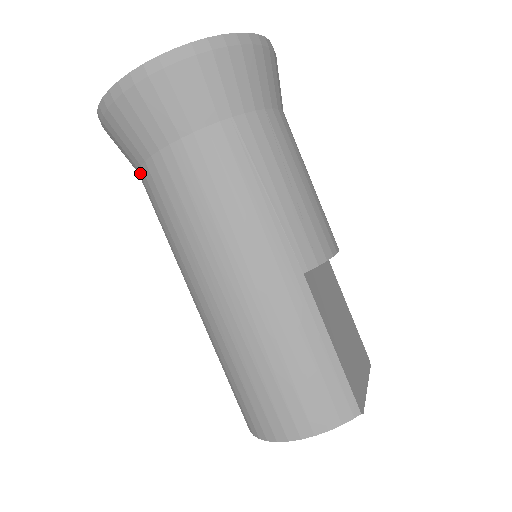
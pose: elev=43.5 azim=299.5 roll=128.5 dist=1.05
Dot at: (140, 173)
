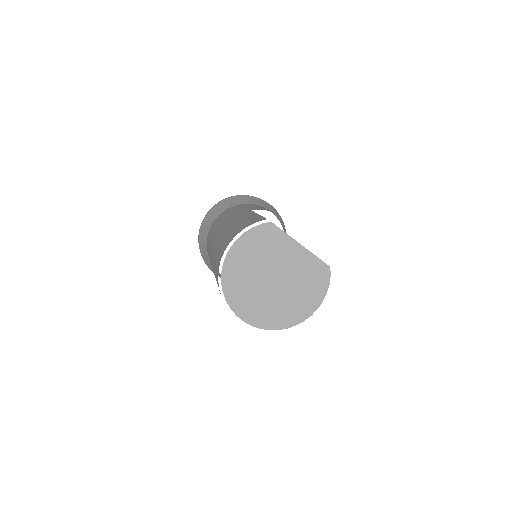
Dot at: occluded
